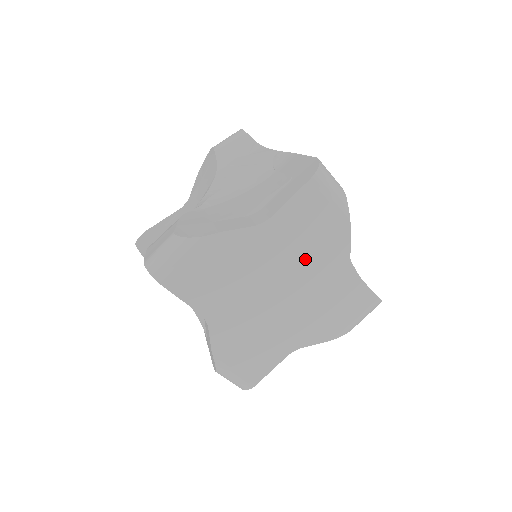
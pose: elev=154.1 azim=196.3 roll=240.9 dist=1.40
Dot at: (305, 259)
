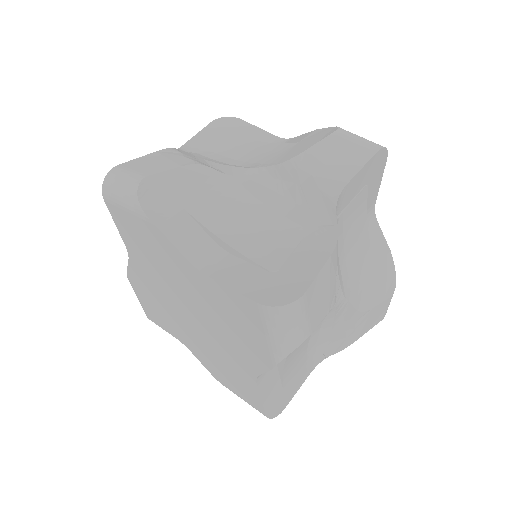
Dot at: (220, 327)
